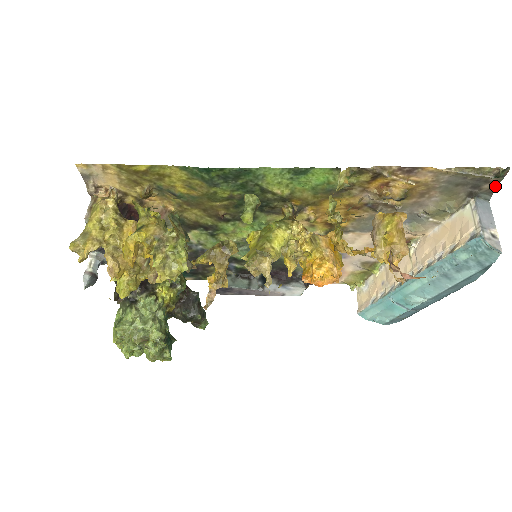
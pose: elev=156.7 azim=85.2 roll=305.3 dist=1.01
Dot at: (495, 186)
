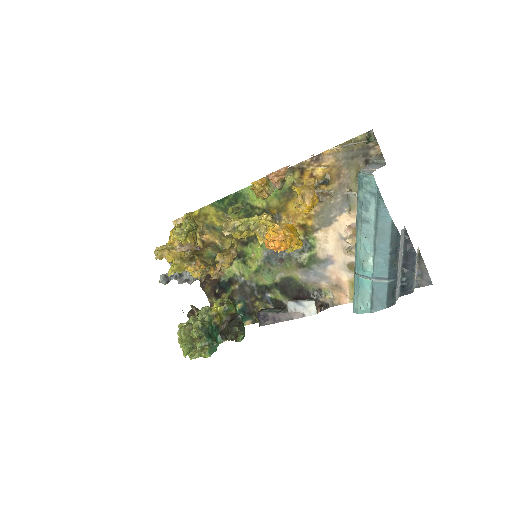
Dot at: (379, 150)
